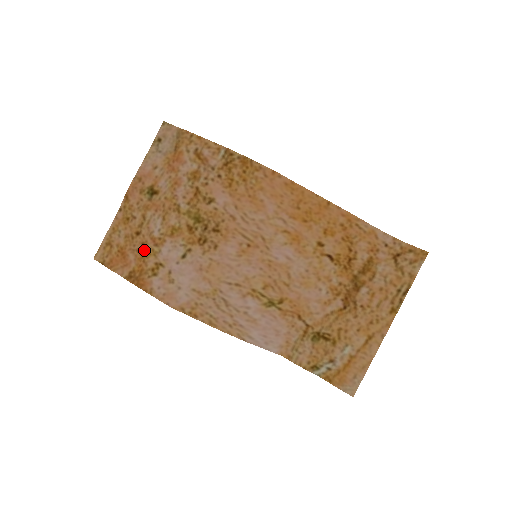
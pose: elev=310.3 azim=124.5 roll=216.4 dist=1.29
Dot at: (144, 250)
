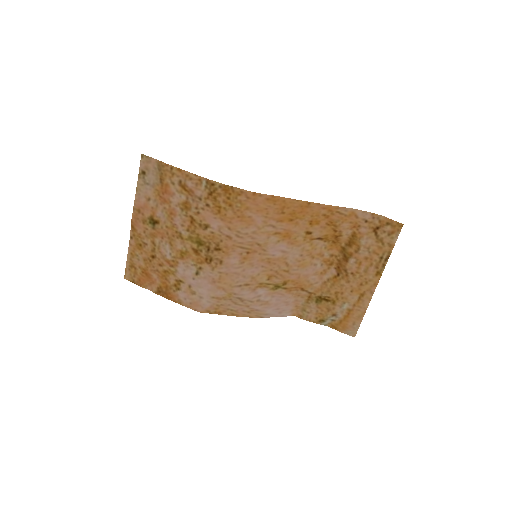
Dot at: (163, 270)
